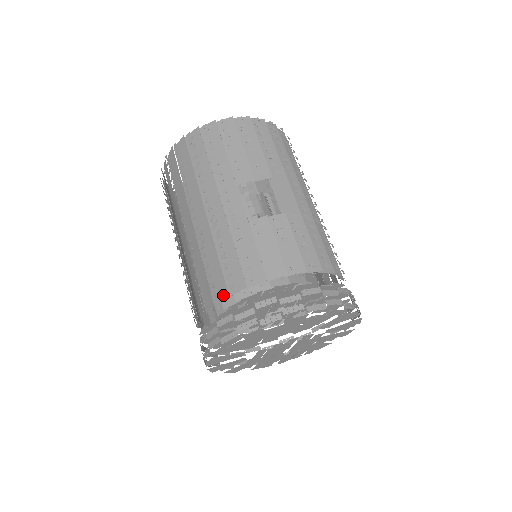
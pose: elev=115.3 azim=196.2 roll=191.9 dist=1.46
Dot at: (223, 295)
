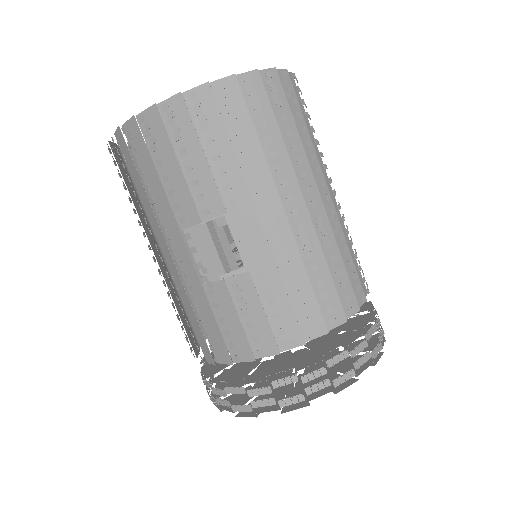
Dot at: occluded
